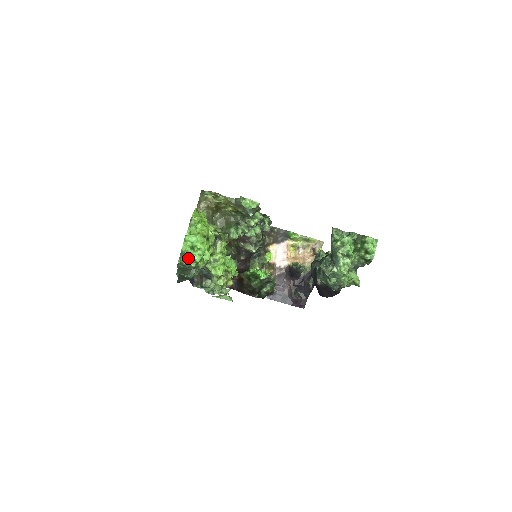
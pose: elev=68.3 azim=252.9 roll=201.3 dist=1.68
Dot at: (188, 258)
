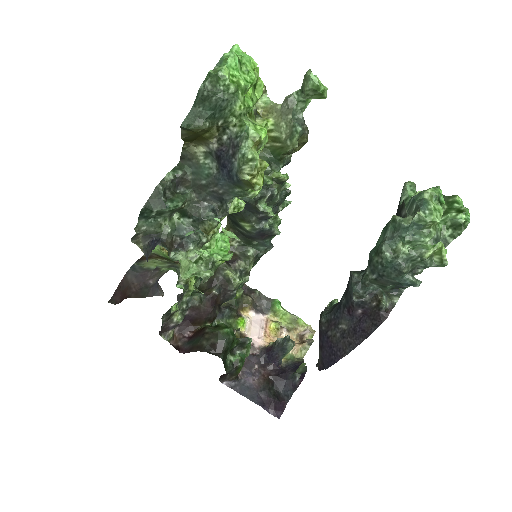
Dot at: (229, 71)
